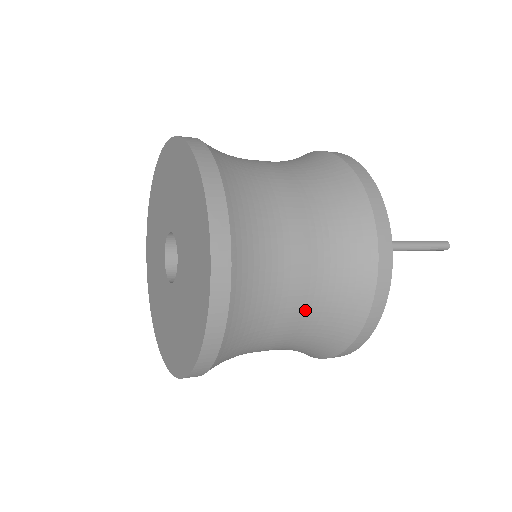
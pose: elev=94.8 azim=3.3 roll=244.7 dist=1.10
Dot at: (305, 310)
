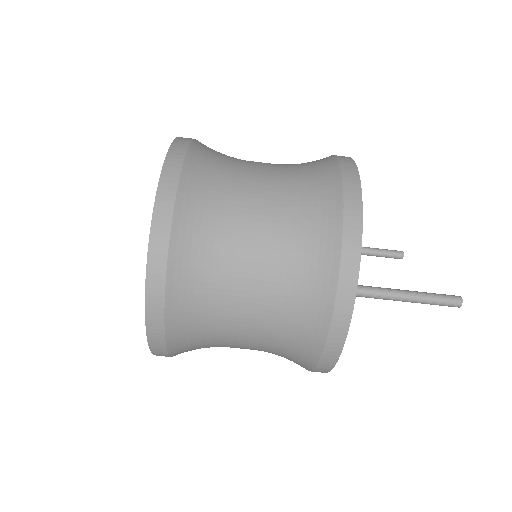
Dot at: (256, 337)
